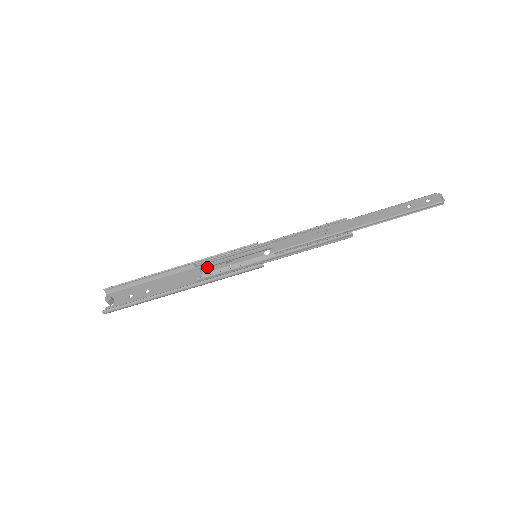
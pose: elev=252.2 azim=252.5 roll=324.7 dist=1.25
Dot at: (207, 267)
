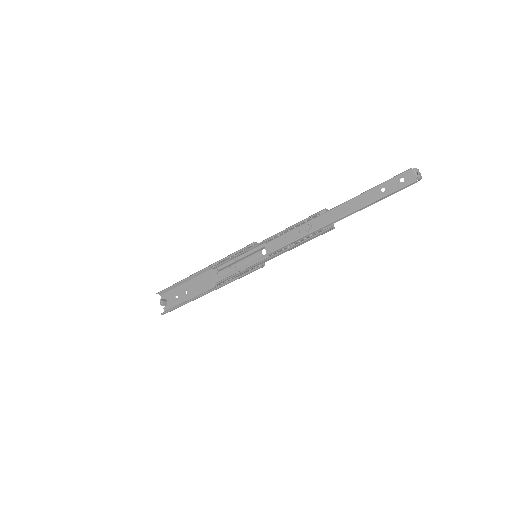
Dot at: (221, 270)
